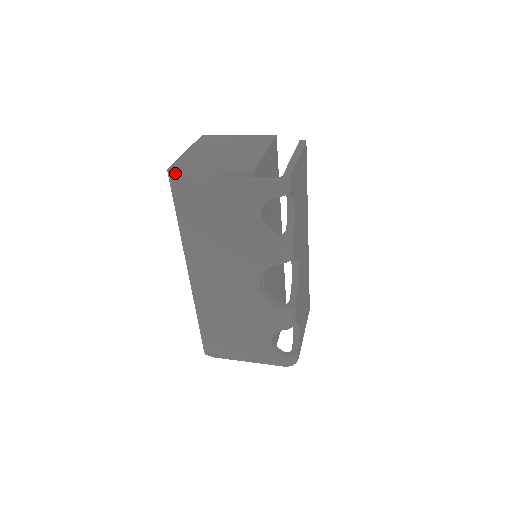
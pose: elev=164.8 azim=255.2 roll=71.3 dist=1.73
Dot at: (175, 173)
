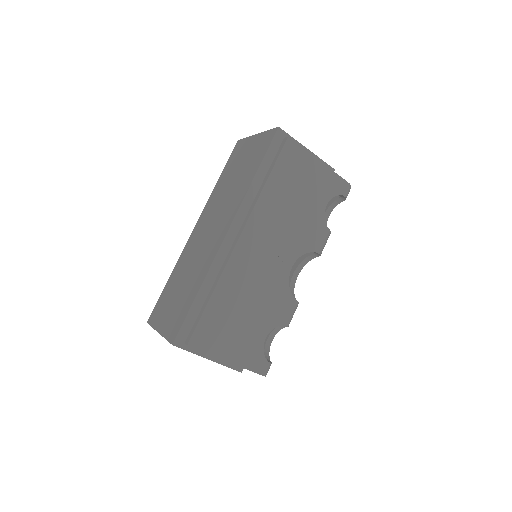
Dot at: (283, 134)
